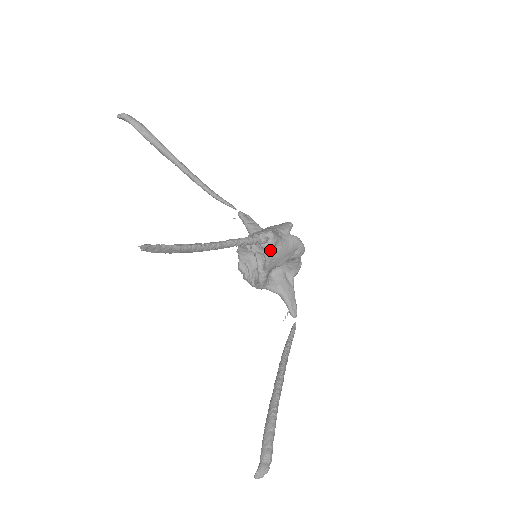
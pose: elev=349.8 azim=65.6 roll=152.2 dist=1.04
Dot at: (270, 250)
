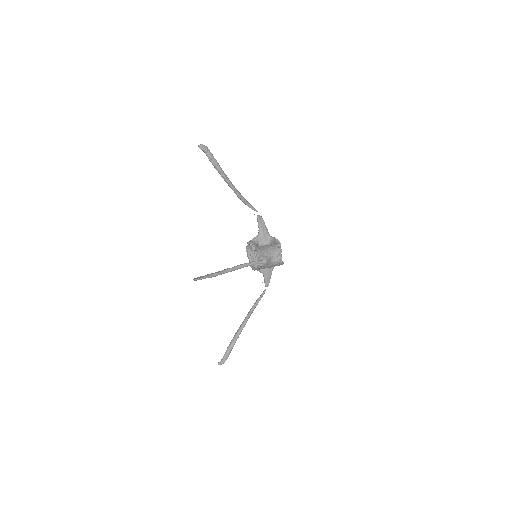
Dot at: (262, 267)
